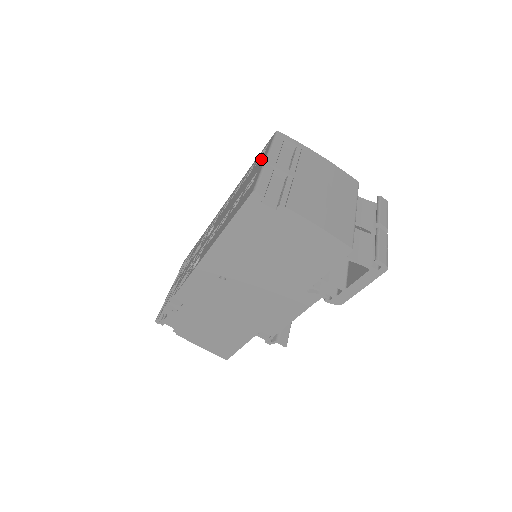
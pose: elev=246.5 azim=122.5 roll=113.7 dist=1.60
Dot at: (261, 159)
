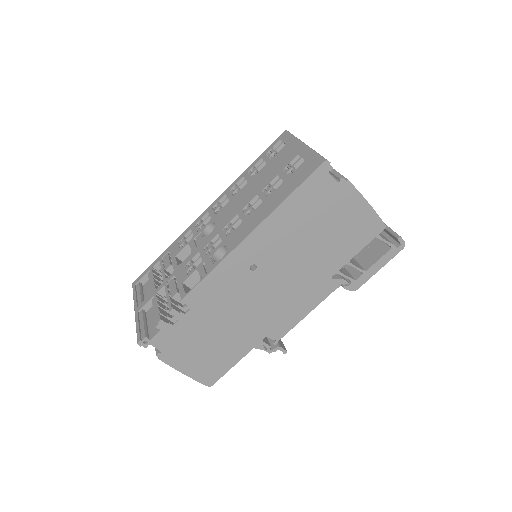
Dot at: (286, 149)
